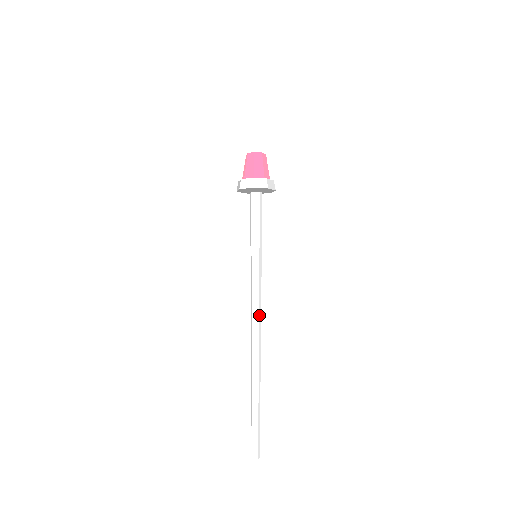
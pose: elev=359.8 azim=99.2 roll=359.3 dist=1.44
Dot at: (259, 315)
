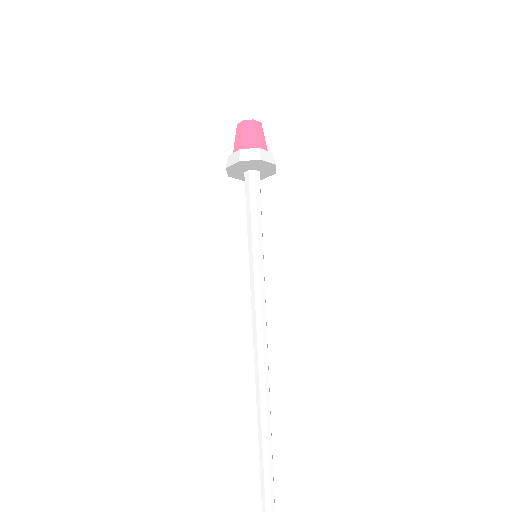
Dot at: (266, 339)
